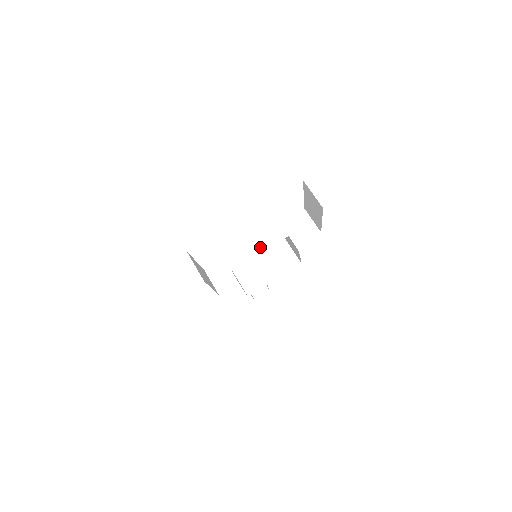
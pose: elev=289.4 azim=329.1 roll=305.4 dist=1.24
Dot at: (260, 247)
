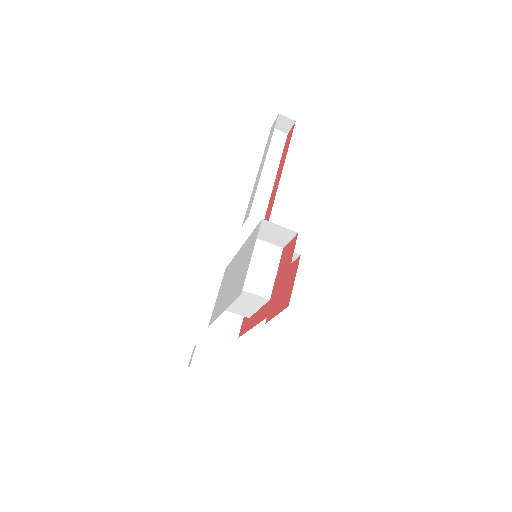
Dot at: (254, 307)
